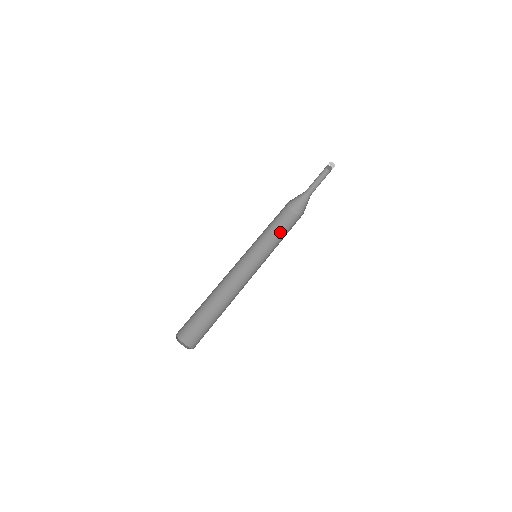
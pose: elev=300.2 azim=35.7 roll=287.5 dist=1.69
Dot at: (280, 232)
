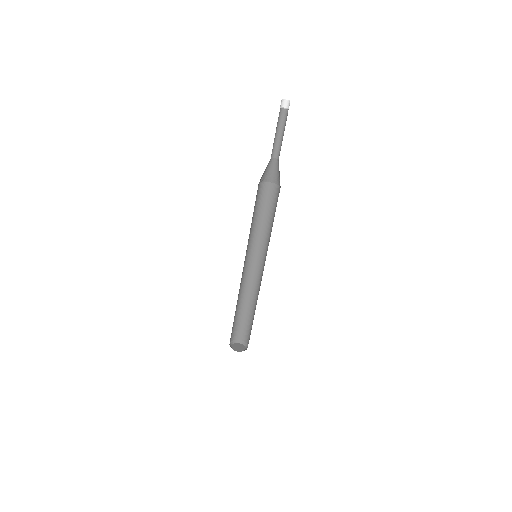
Dot at: (256, 212)
